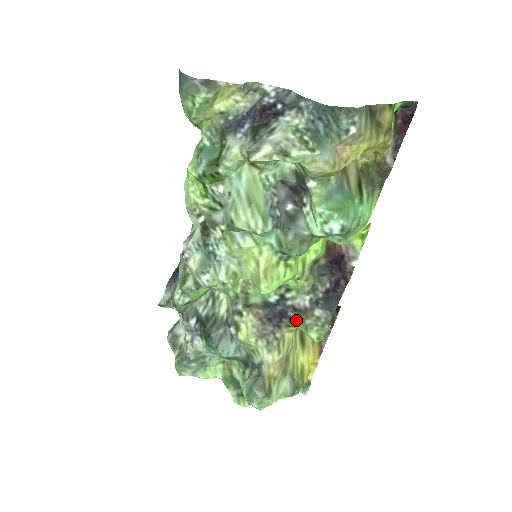
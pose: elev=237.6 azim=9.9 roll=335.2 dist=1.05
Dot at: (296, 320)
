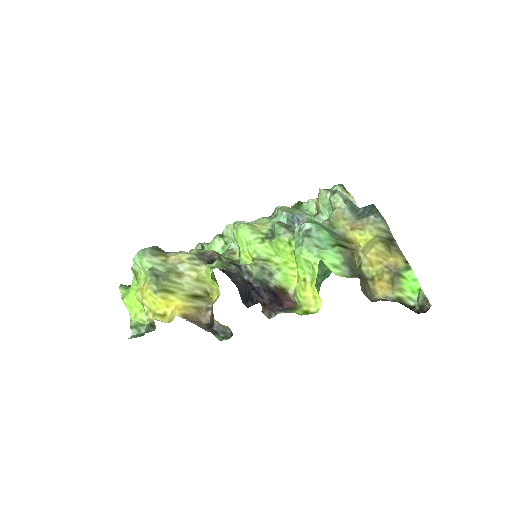
Dot at: occluded
